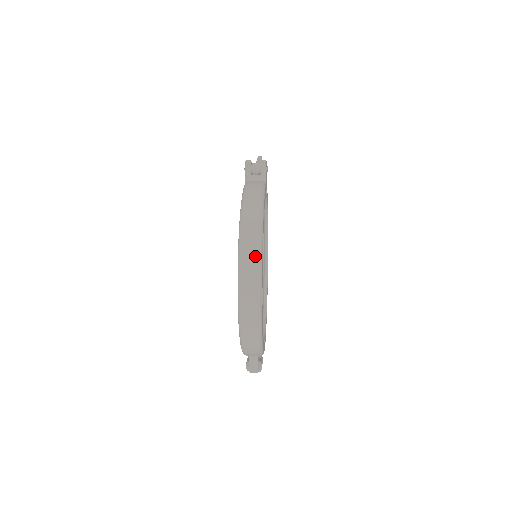
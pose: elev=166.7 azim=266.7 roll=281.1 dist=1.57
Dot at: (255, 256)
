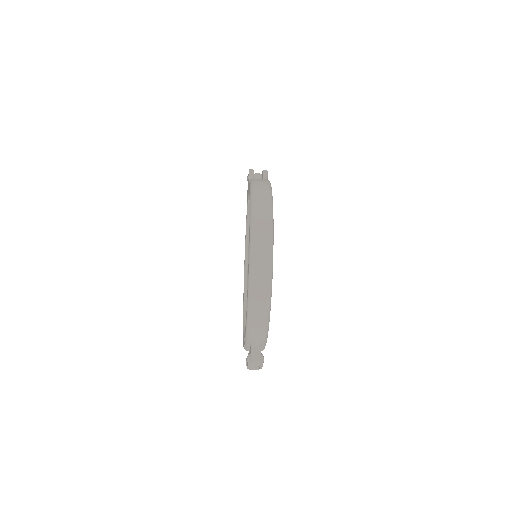
Dot at: (267, 212)
